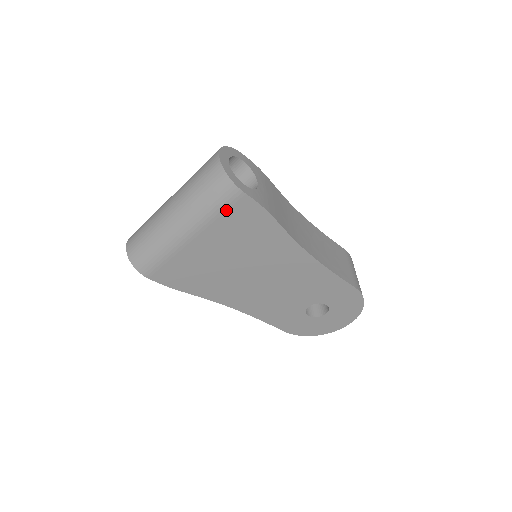
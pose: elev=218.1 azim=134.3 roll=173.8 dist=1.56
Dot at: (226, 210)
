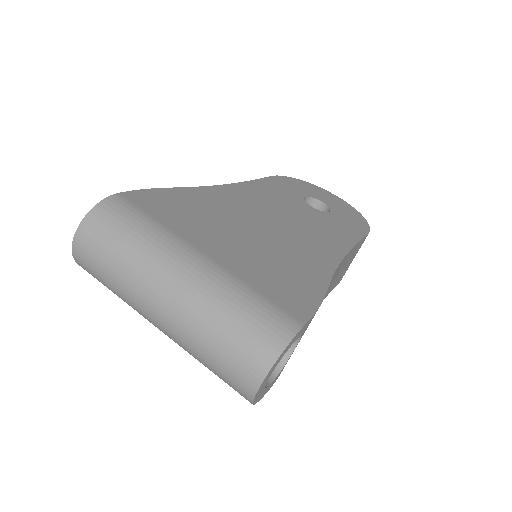
Dot at: occluded
